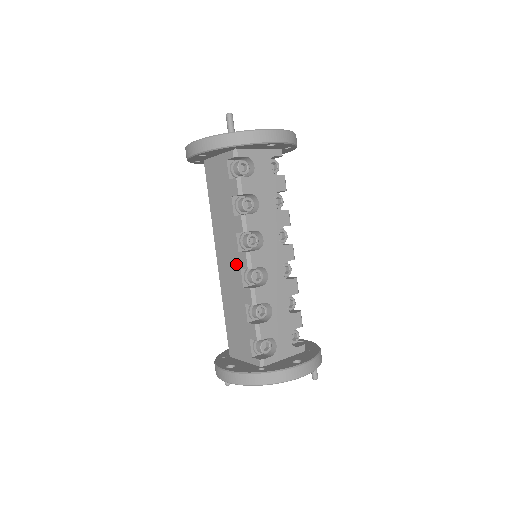
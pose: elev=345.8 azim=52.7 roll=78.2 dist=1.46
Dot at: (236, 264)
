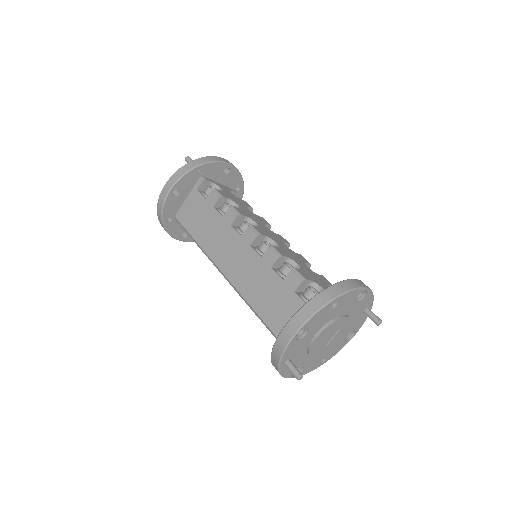
Dot at: (244, 248)
